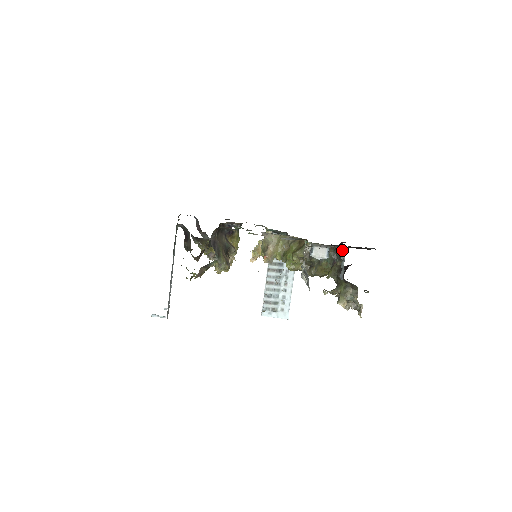
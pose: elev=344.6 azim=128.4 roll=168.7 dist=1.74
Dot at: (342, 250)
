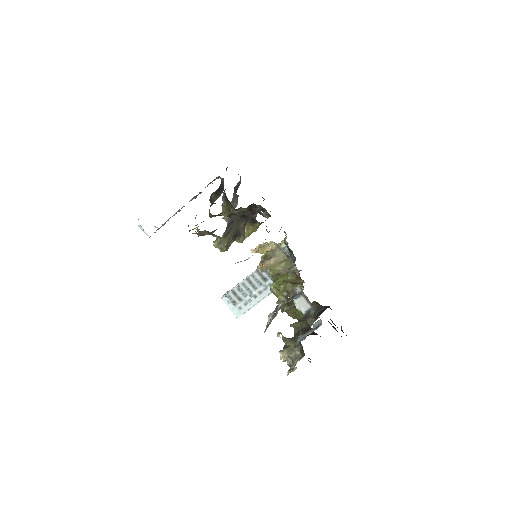
Dot at: (319, 320)
